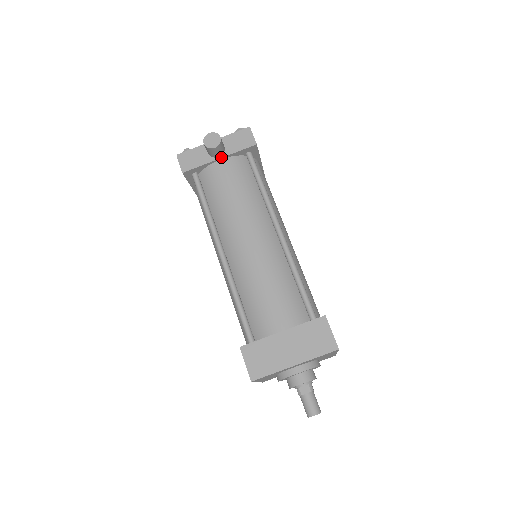
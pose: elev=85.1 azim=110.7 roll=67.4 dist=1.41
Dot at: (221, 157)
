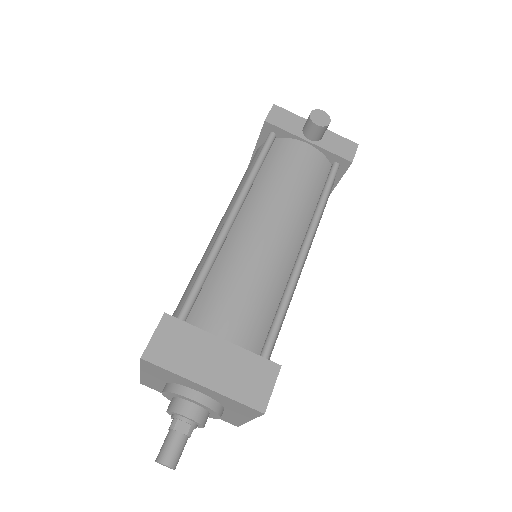
Dot at: (311, 142)
